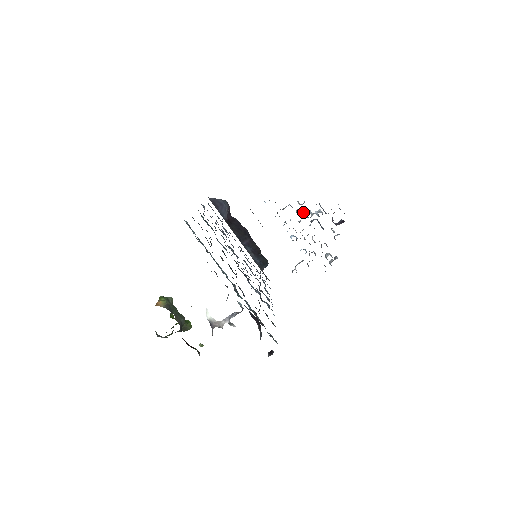
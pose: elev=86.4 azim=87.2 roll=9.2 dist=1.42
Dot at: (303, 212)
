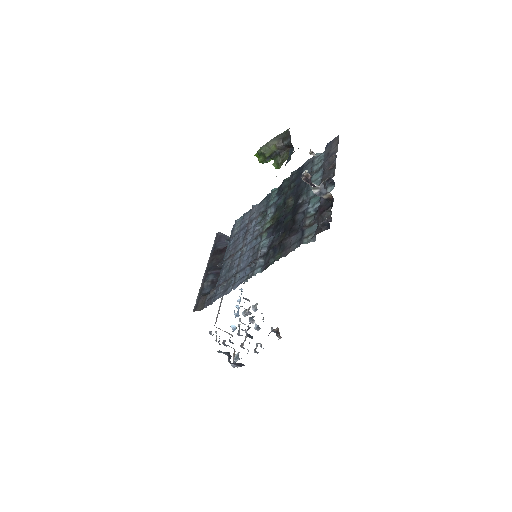
Dot at: (251, 313)
